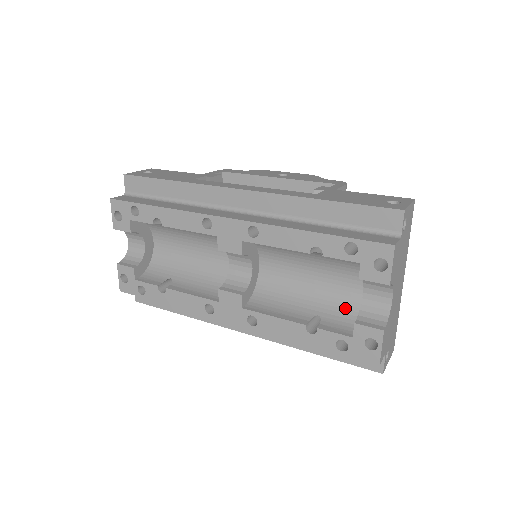
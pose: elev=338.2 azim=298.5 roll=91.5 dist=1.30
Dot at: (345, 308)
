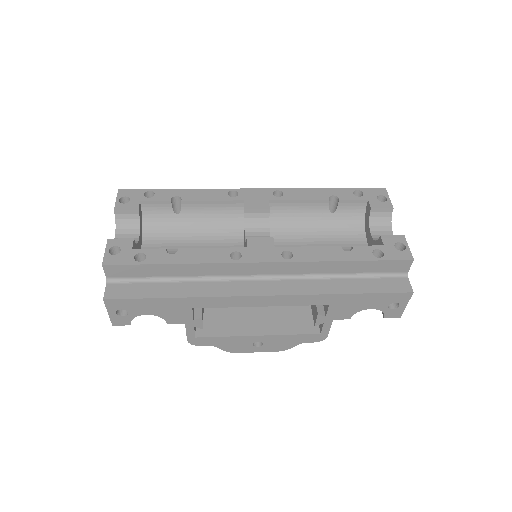
Dot at: occluded
